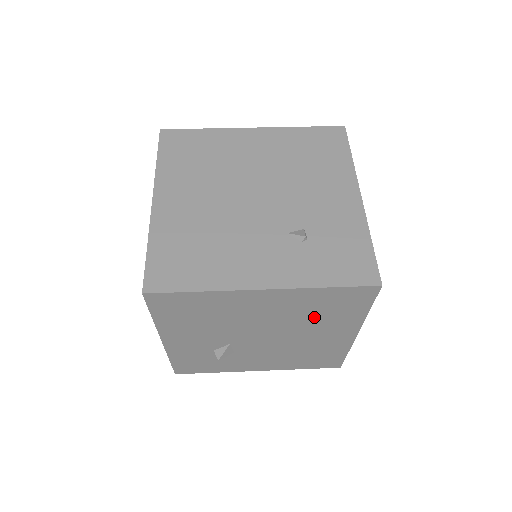
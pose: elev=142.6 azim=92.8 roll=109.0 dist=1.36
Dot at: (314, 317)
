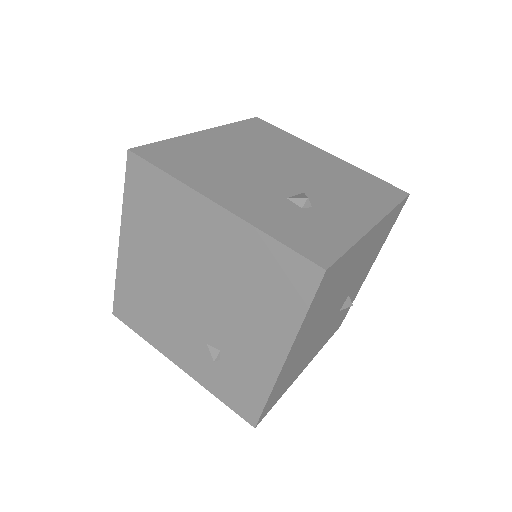
Dot at: occluded
